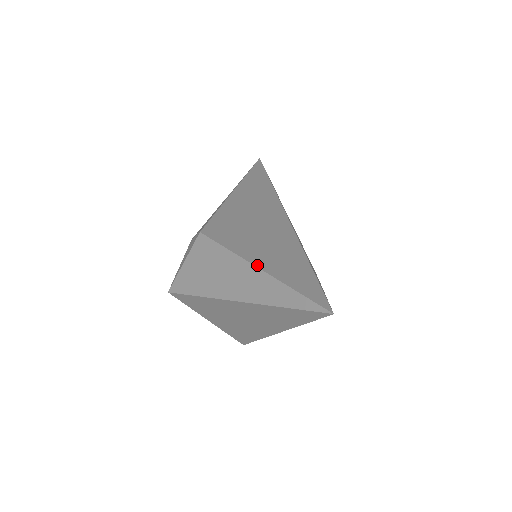
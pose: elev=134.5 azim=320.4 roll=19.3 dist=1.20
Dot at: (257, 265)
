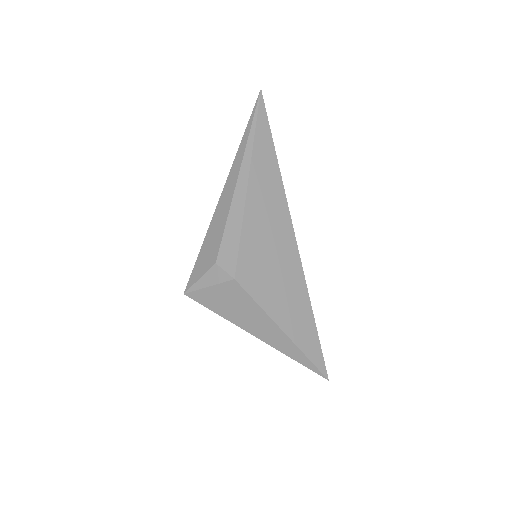
Dot at: (284, 330)
